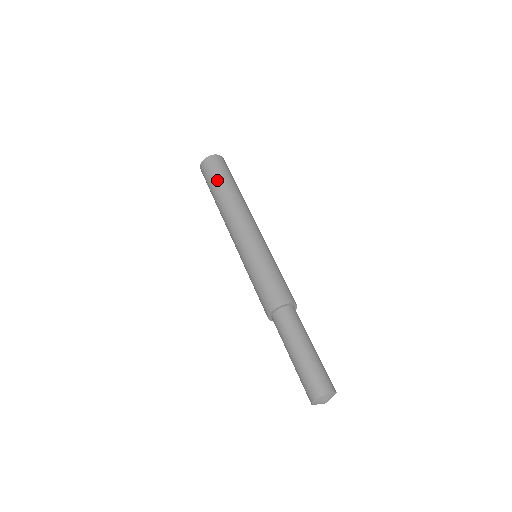
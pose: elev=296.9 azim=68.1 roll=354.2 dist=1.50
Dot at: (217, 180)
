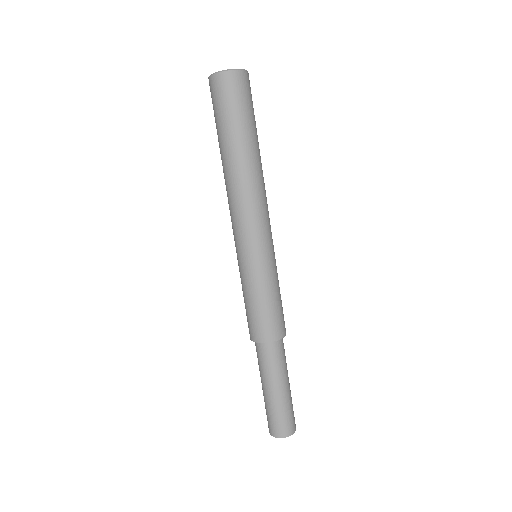
Dot at: (229, 127)
